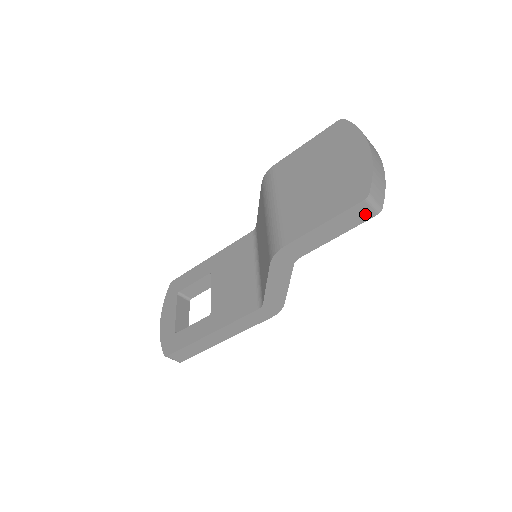
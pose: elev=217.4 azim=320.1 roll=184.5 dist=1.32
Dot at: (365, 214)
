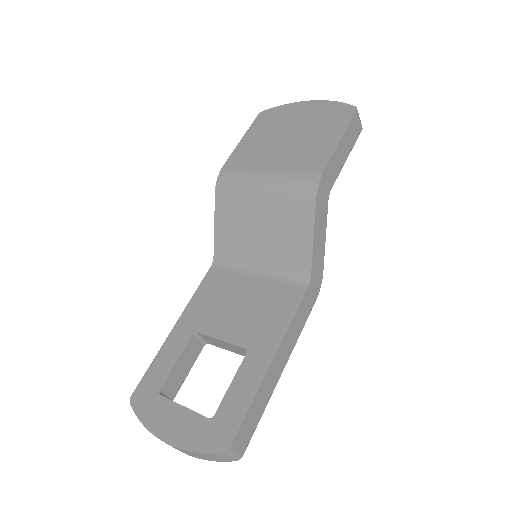
Dot at: (357, 128)
